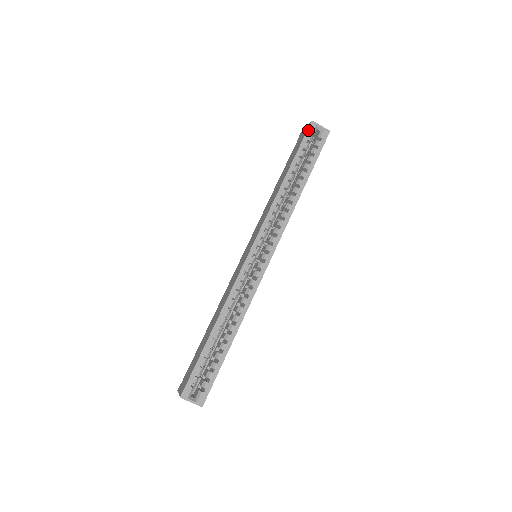
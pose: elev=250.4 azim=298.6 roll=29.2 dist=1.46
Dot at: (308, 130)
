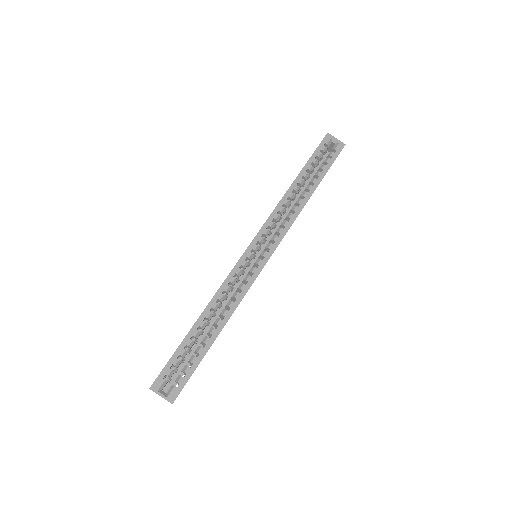
Dot at: (323, 141)
